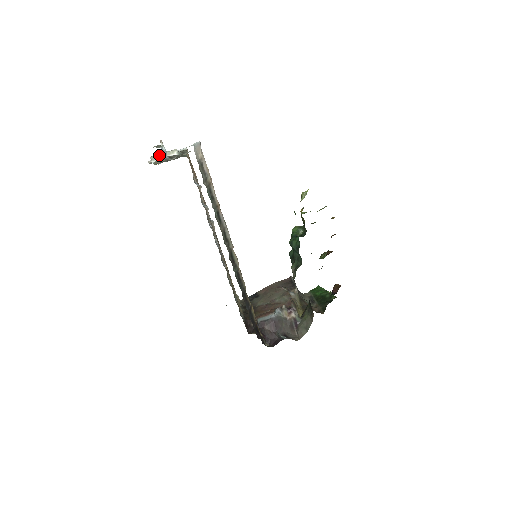
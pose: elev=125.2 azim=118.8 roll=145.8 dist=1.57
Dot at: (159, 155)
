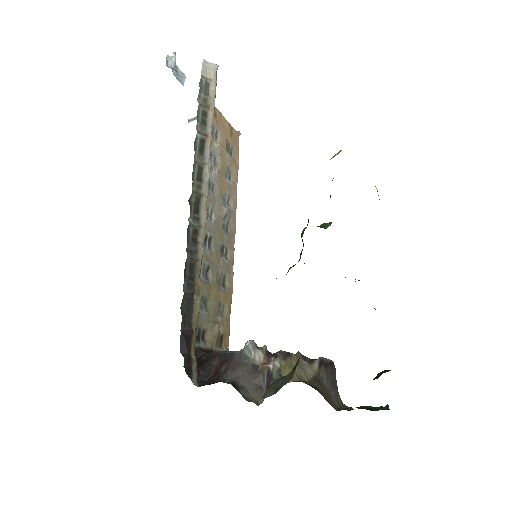
Dot at: occluded
